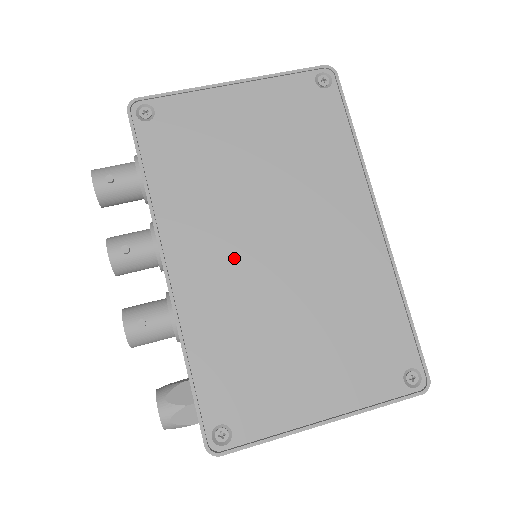
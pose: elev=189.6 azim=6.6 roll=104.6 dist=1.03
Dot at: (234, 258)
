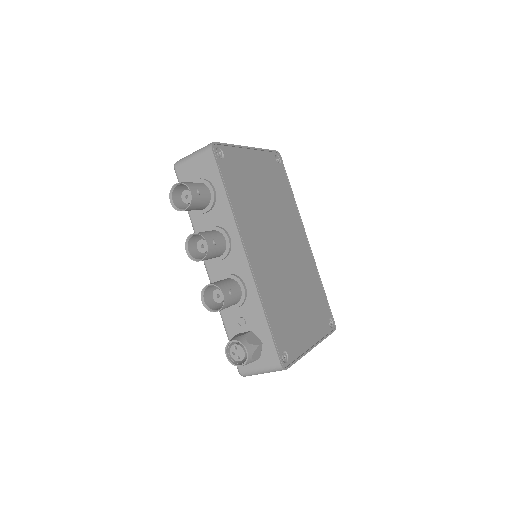
Dot at: (269, 253)
